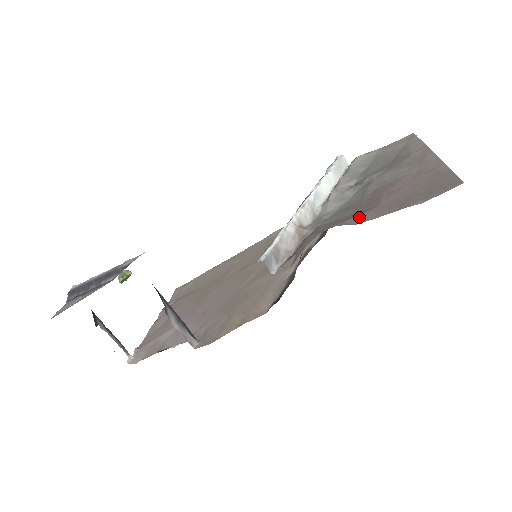
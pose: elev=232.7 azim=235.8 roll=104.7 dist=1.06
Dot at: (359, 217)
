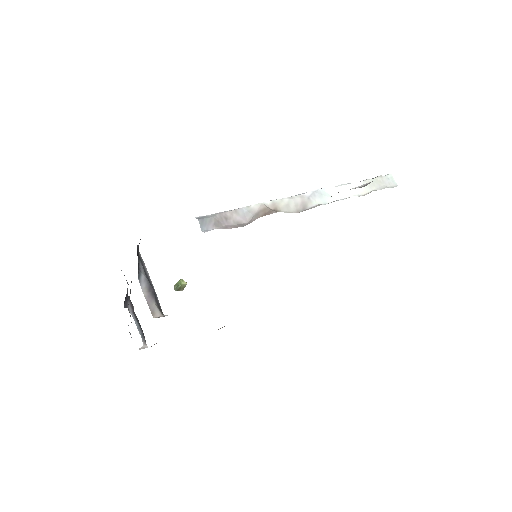
Dot at: occluded
